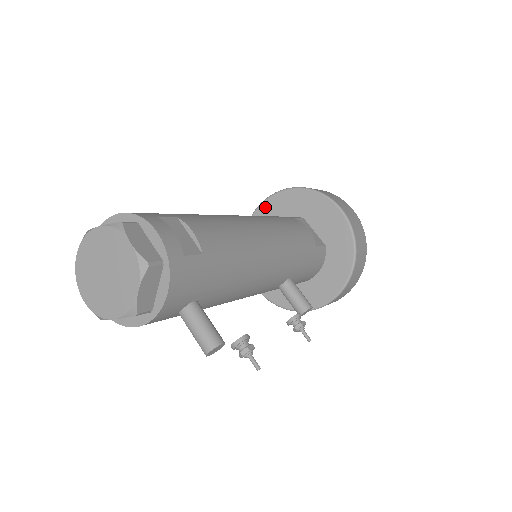
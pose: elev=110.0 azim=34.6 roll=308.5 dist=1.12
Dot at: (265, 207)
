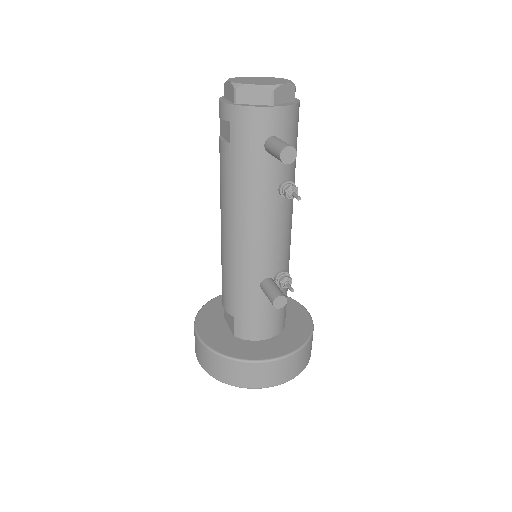
Dot at: occluded
